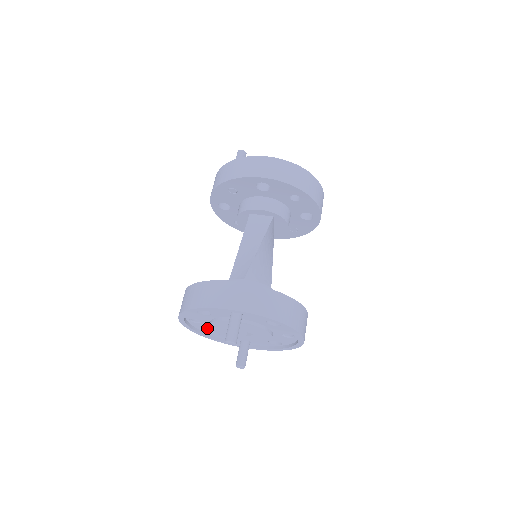
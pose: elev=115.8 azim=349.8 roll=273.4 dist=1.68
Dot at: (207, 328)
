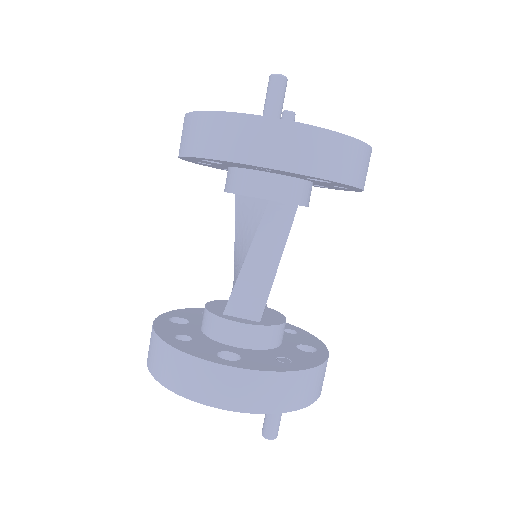
Dot at: occluded
